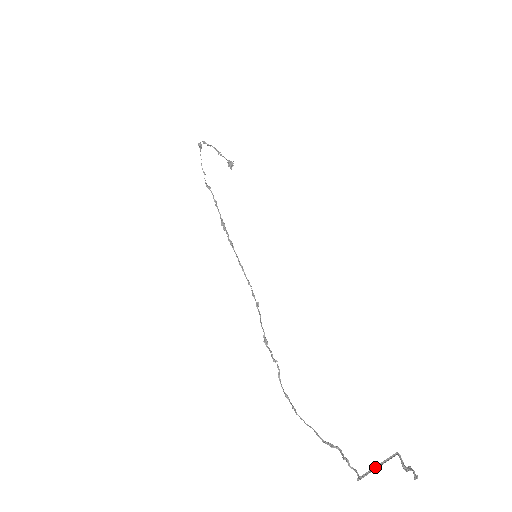
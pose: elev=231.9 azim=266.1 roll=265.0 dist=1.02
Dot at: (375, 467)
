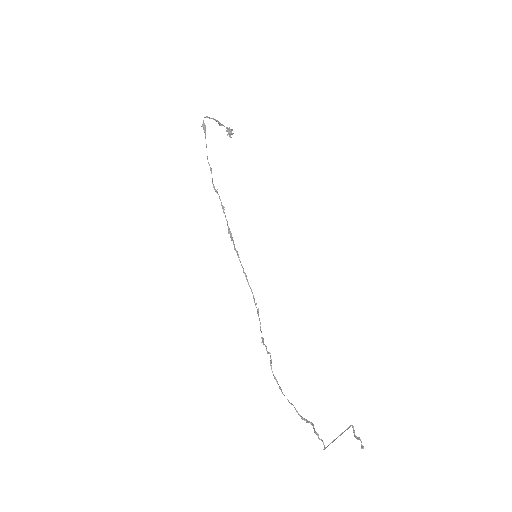
Dot at: (336, 438)
